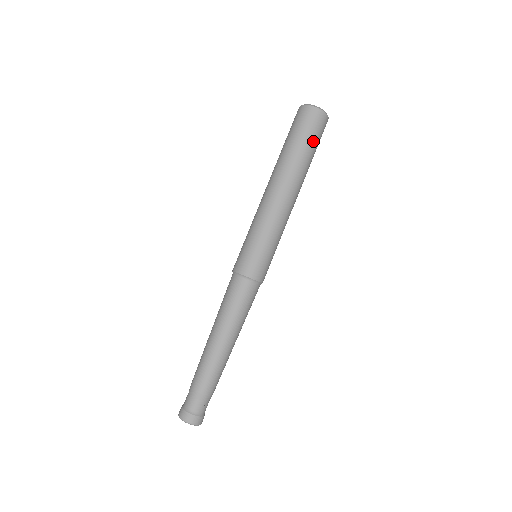
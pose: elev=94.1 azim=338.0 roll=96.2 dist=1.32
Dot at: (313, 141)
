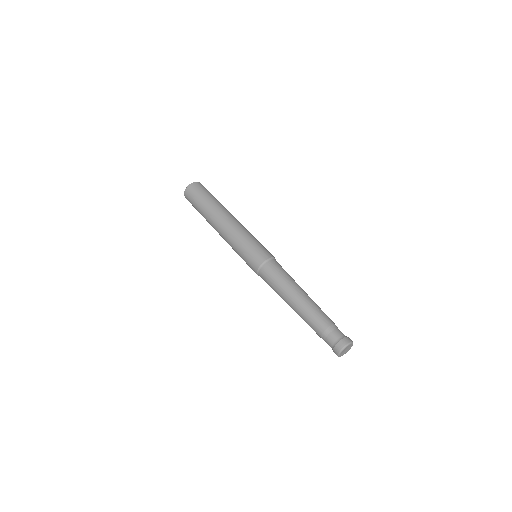
Dot at: (211, 194)
